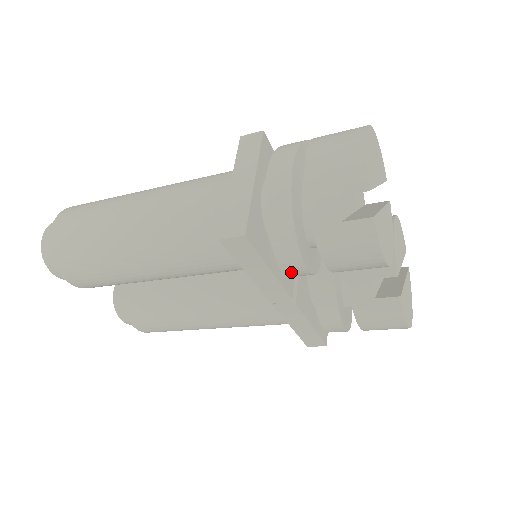
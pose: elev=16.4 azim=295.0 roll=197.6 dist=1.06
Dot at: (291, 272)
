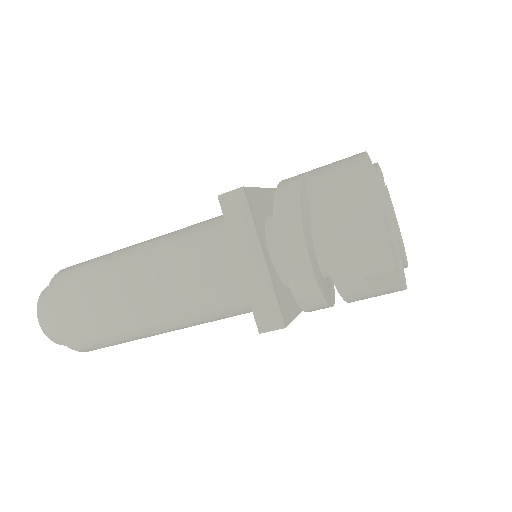
Dot at: occluded
